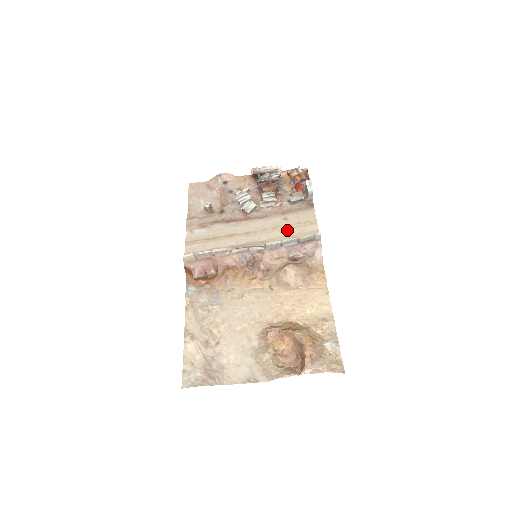
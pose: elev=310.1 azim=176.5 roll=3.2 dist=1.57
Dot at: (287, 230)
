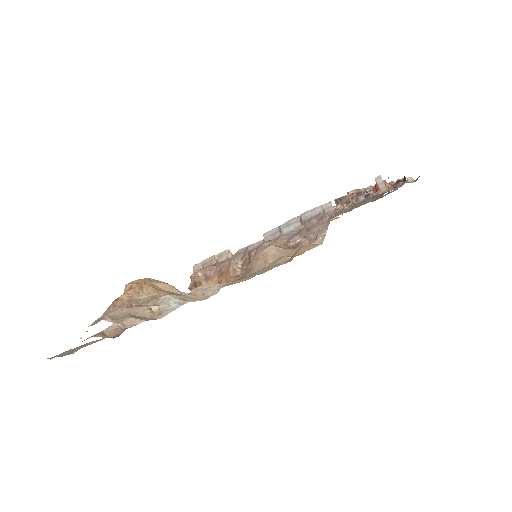
Dot at: occluded
